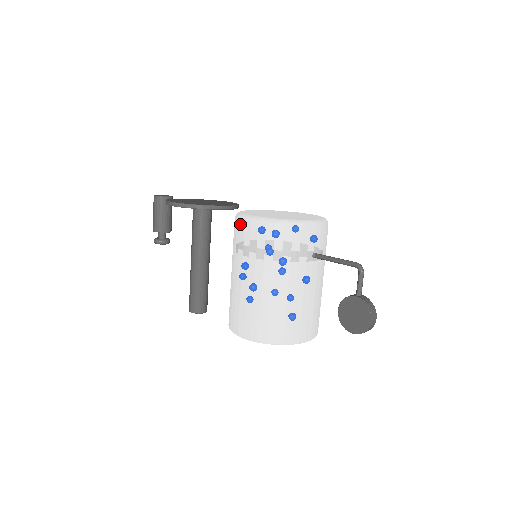
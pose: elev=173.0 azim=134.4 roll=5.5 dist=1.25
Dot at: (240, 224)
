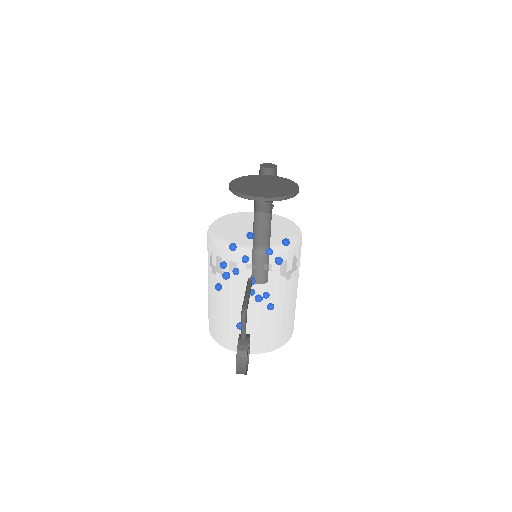
Dot at: occluded
